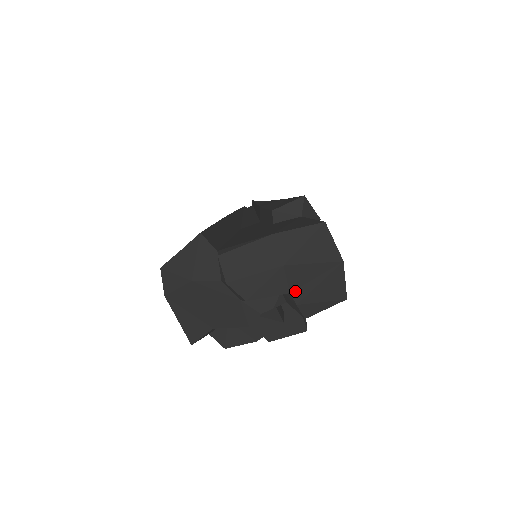
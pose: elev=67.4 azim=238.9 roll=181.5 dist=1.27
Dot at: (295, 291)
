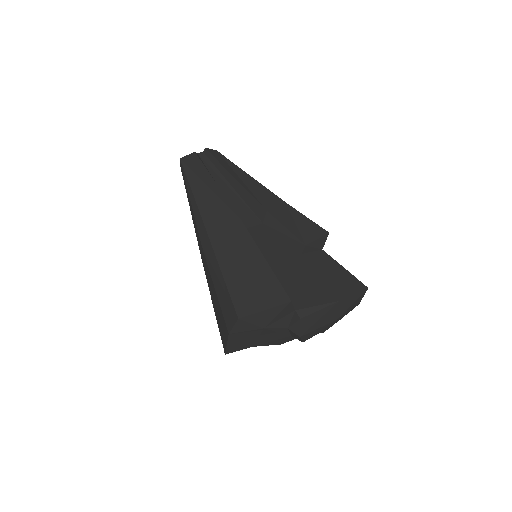
Dot at: (328, 327)
